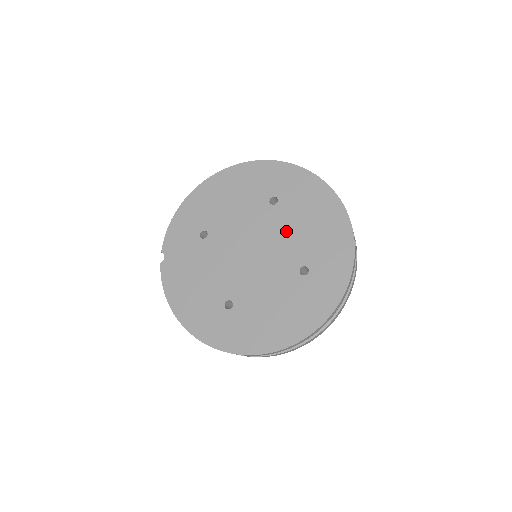
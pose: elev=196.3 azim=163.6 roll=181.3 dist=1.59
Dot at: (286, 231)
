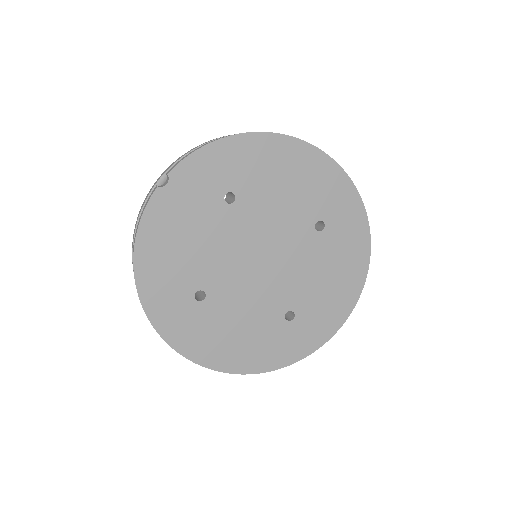
Dot at: (306, 266)
